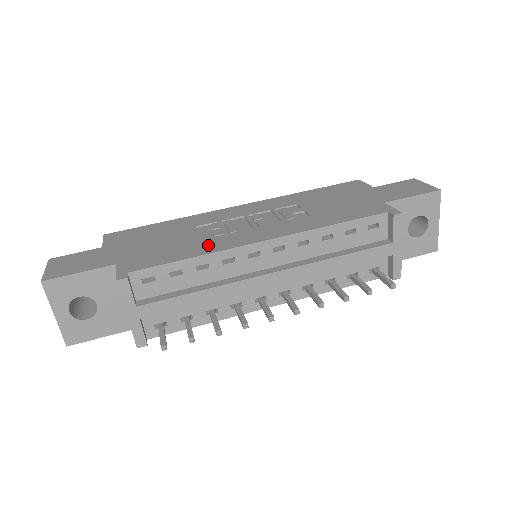
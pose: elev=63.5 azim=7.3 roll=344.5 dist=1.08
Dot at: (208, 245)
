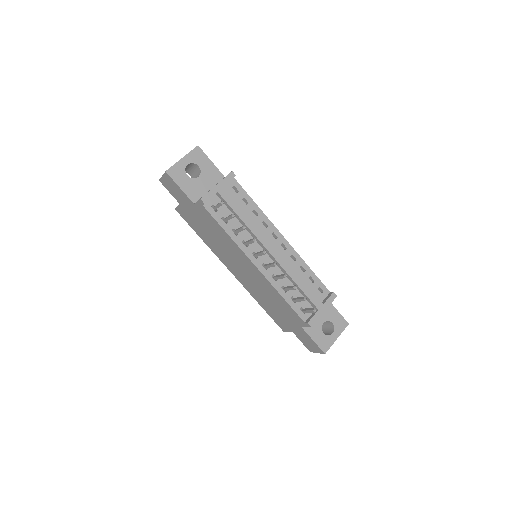
Dot at: occluded
